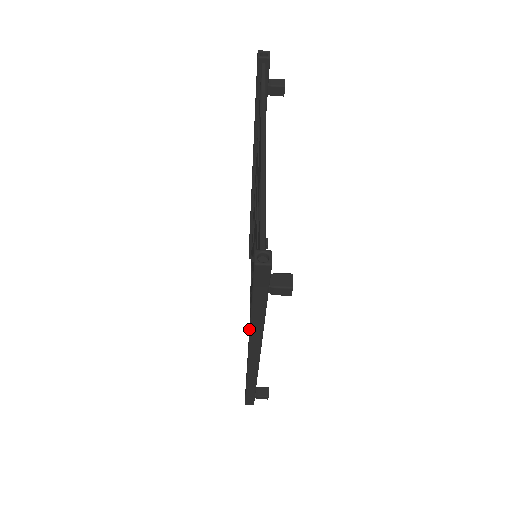
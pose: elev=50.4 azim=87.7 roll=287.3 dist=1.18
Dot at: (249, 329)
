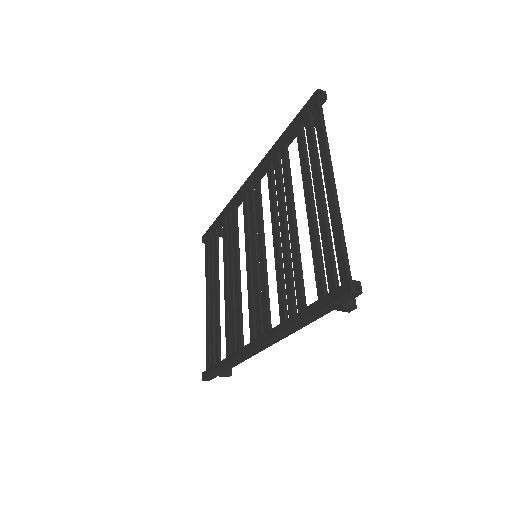
Dot at: (282, 328)
